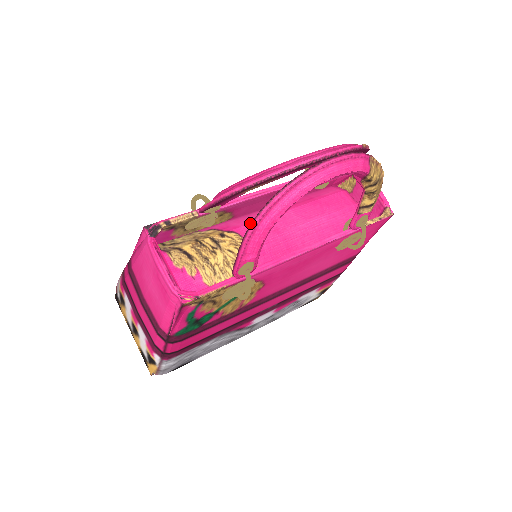
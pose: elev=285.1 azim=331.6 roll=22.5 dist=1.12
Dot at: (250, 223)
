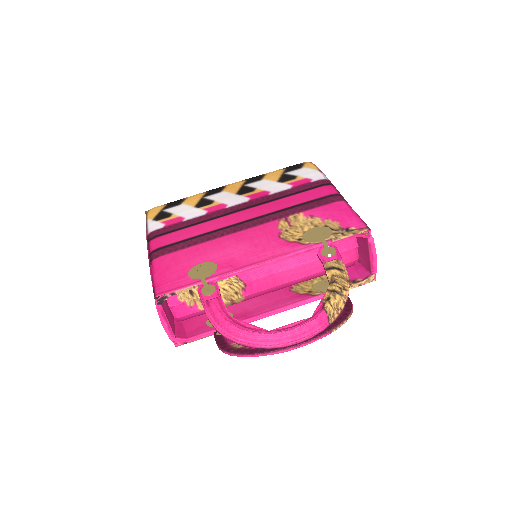
Dot at: occluded
